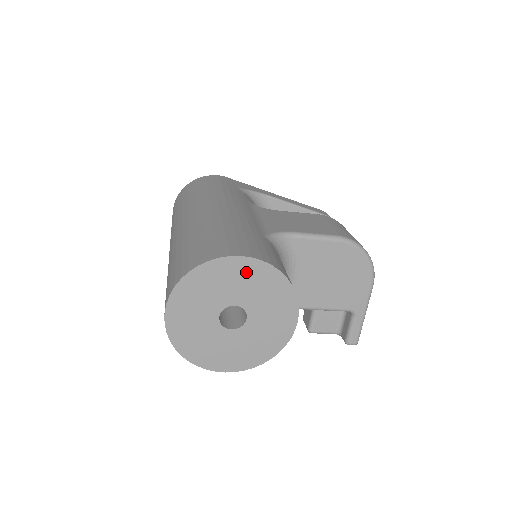
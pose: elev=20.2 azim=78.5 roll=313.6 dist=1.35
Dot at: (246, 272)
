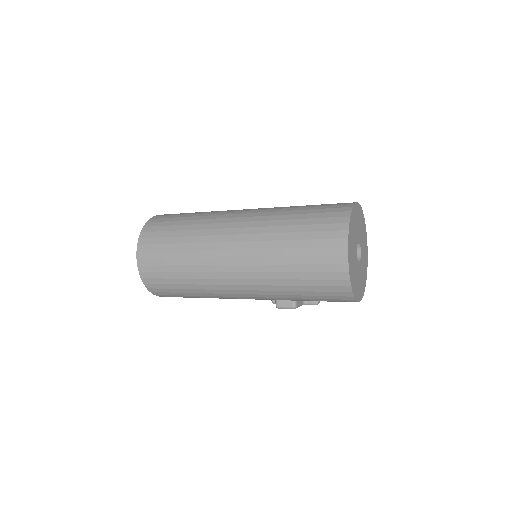
Dot at: (359, 215)
